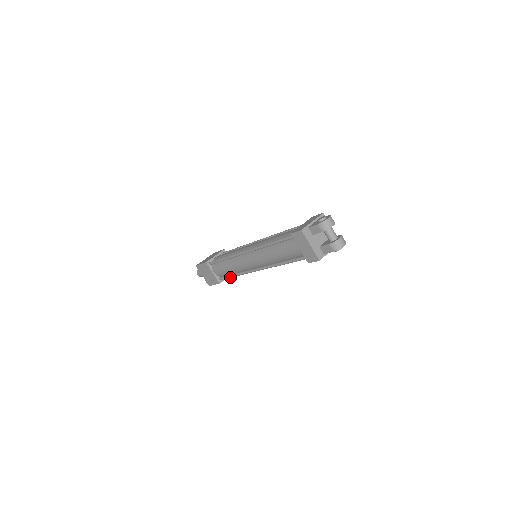
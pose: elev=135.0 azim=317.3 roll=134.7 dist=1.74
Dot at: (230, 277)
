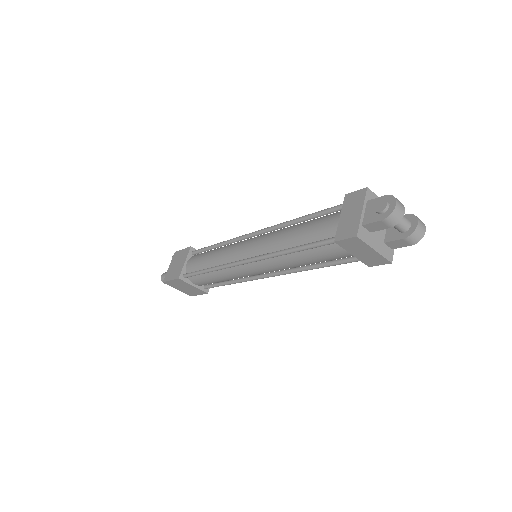
Dot at: occluded
